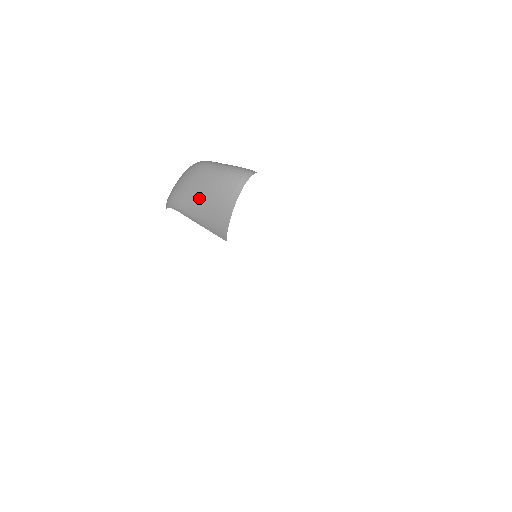
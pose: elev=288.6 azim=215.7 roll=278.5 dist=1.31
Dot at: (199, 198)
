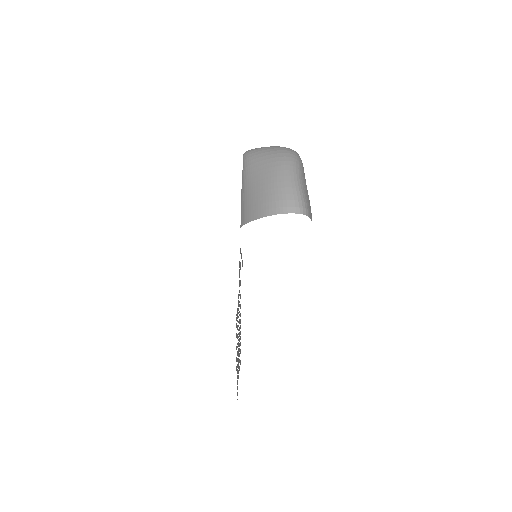
Dot at: (258, 180)
